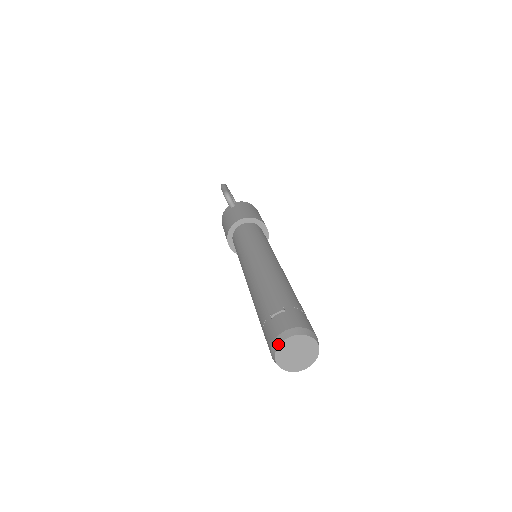
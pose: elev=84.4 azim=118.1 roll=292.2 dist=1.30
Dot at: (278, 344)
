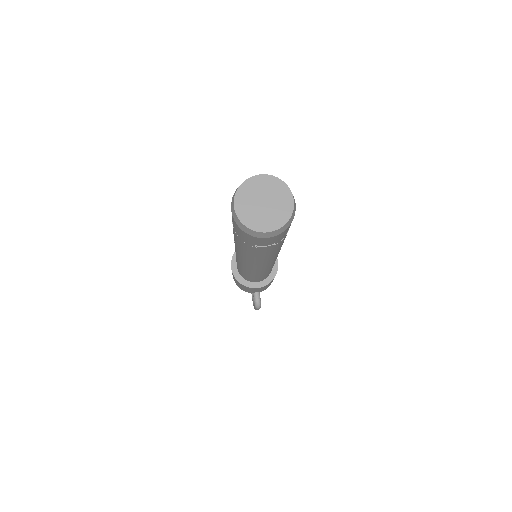
Dot at: occluded
